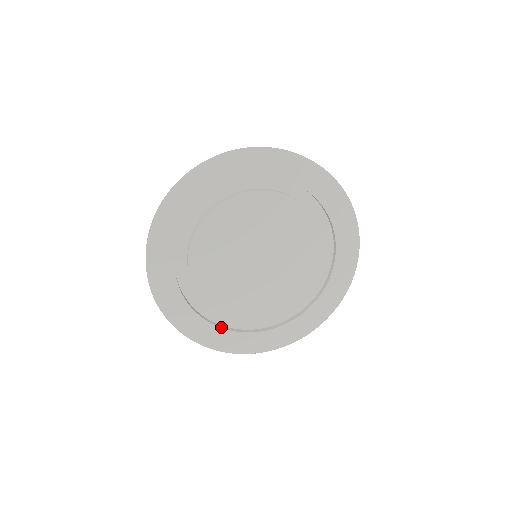
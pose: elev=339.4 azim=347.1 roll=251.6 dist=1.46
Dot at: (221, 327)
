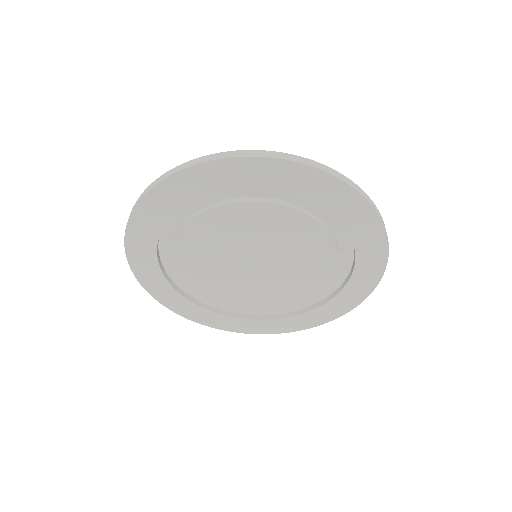
Dot at: (268, 319)
